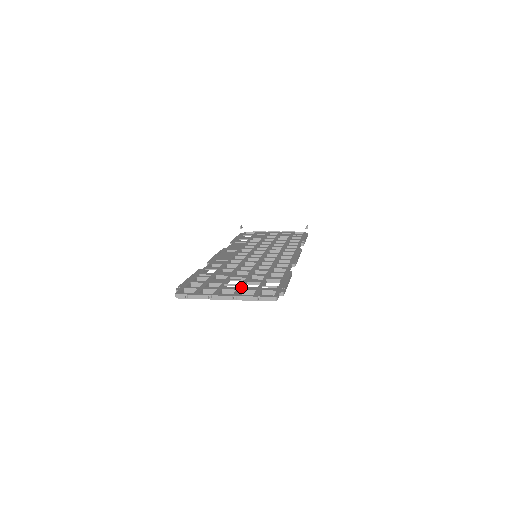
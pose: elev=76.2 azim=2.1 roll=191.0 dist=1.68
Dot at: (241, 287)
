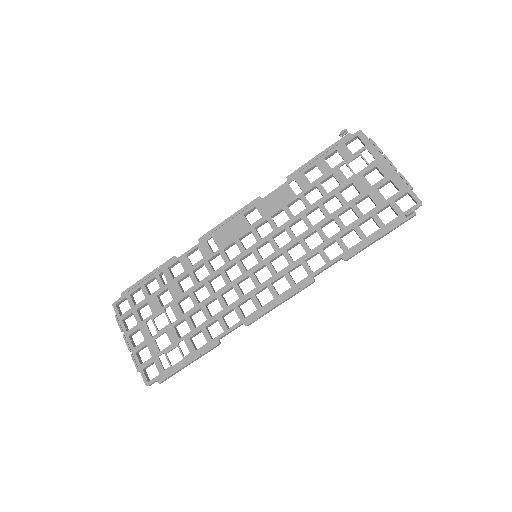
Dot at: (151, 339)
